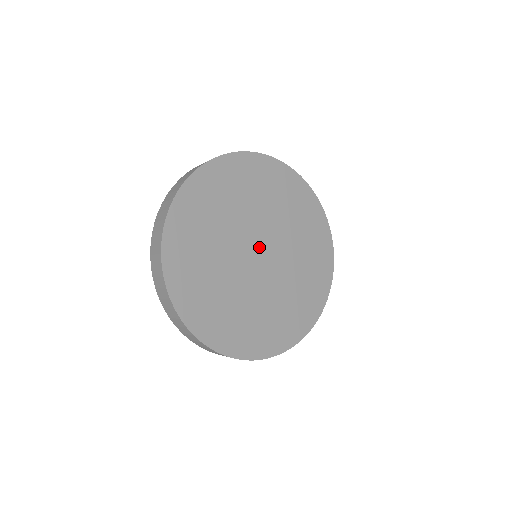
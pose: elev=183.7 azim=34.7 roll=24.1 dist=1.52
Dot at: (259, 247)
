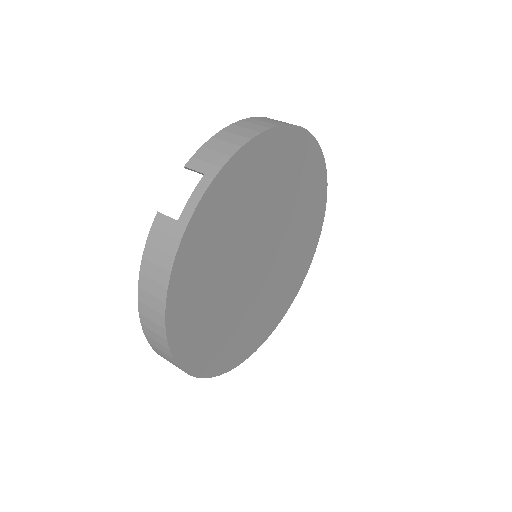
Dot at: (260, 251)
